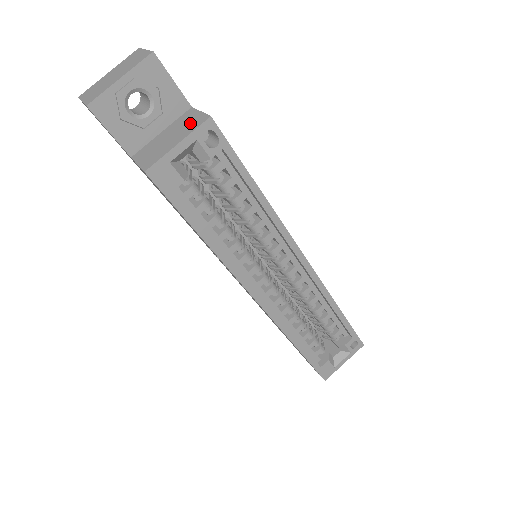
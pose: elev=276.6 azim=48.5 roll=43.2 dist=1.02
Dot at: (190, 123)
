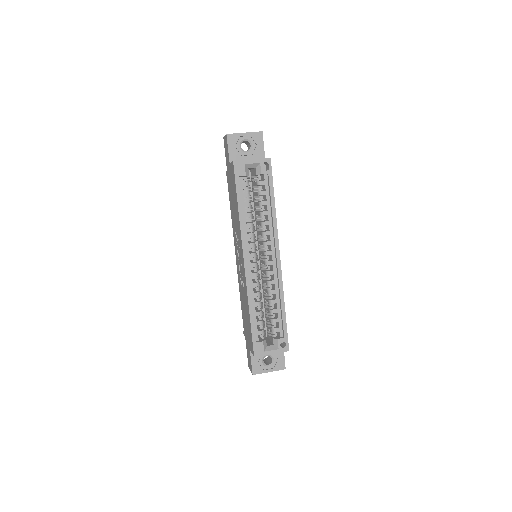
Dot at: occluded
